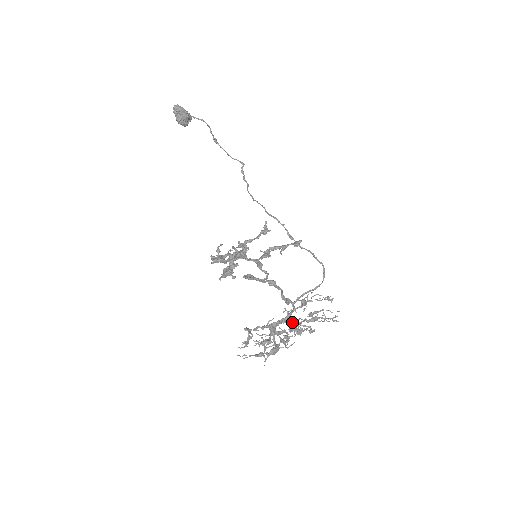
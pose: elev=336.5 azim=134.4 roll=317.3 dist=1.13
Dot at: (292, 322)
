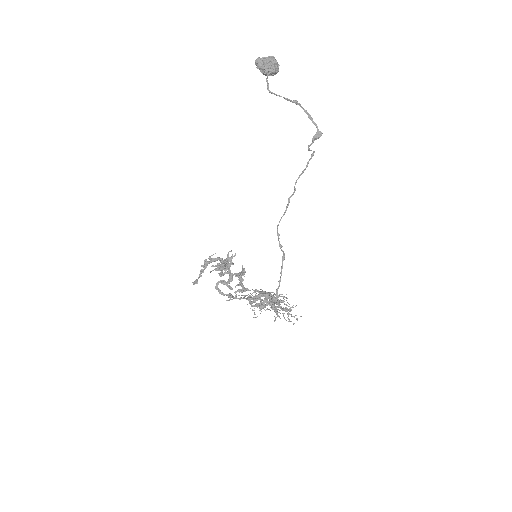
Dot at: (274, 300)
